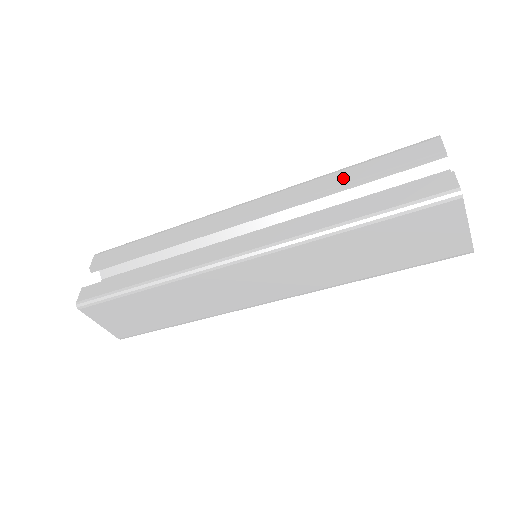
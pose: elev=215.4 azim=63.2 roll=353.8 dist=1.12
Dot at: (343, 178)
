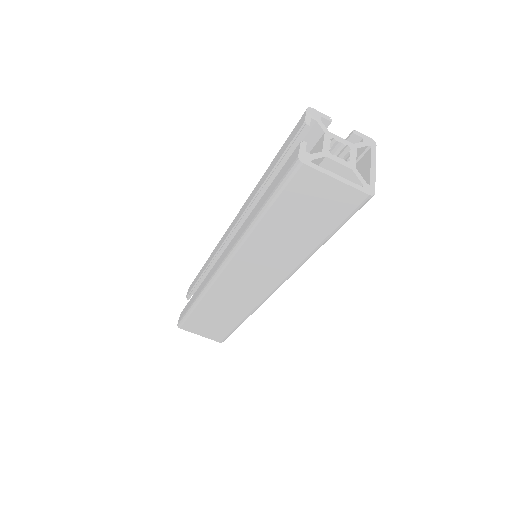
Dot at: (265, 176)
